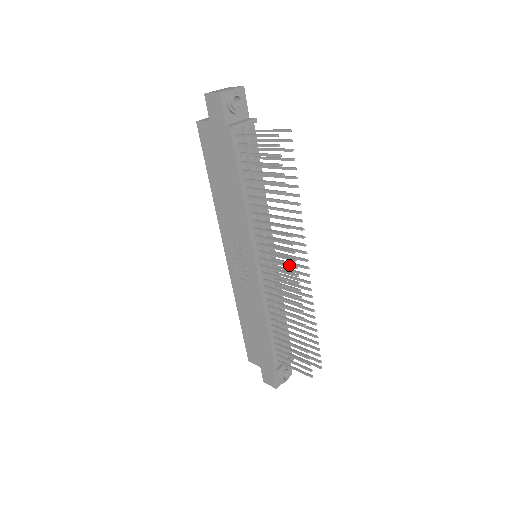
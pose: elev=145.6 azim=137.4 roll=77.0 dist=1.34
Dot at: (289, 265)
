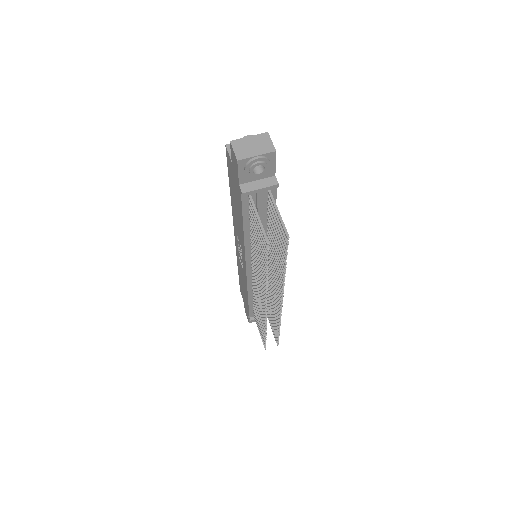
Dot at: (263, 299)
